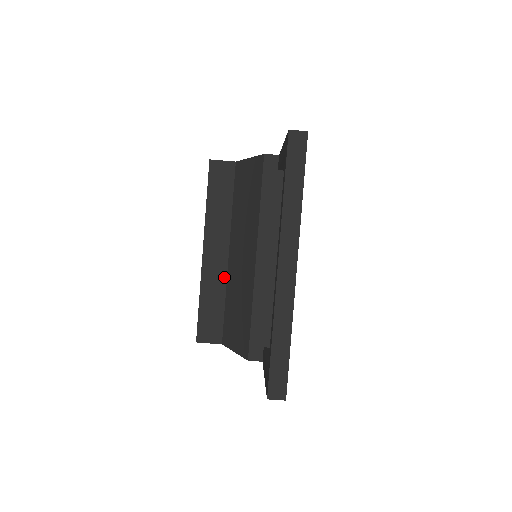
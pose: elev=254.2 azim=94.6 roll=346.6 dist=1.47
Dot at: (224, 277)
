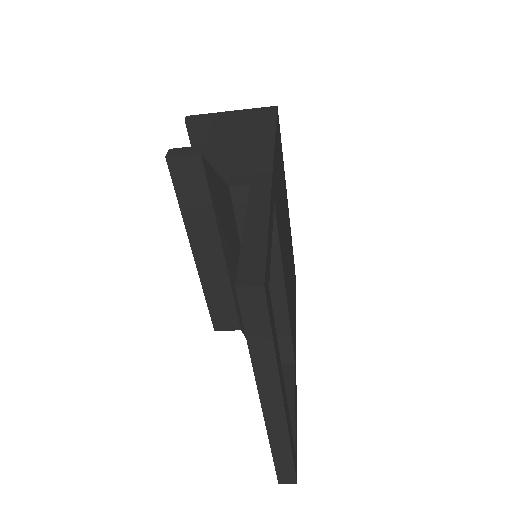
Dot at: (225, 277)
